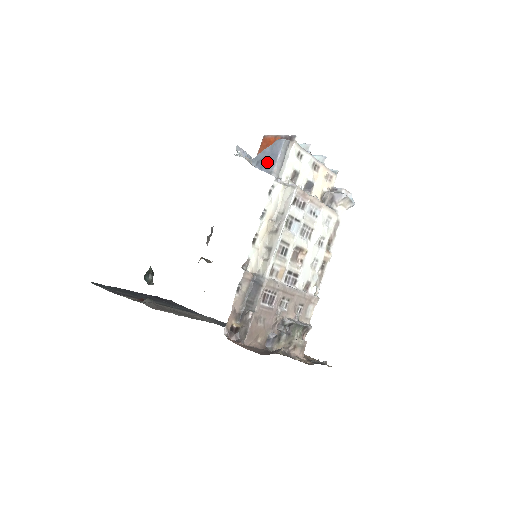
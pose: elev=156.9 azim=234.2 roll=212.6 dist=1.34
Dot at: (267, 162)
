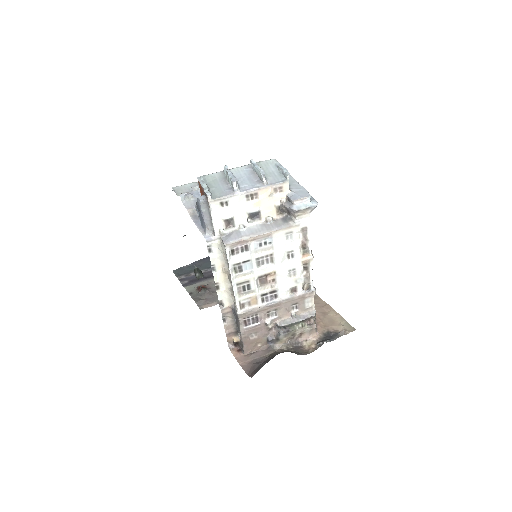
Dot at: (200, 218)
